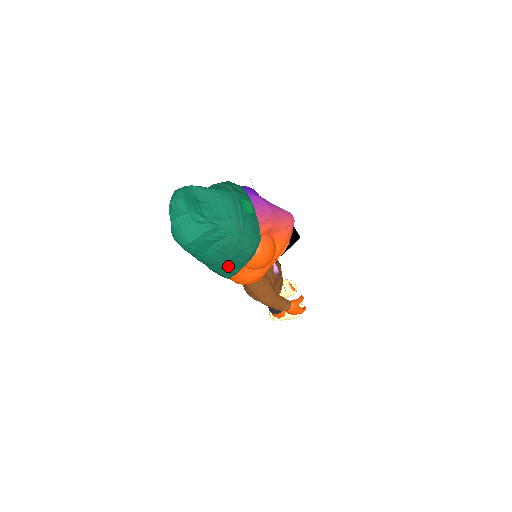
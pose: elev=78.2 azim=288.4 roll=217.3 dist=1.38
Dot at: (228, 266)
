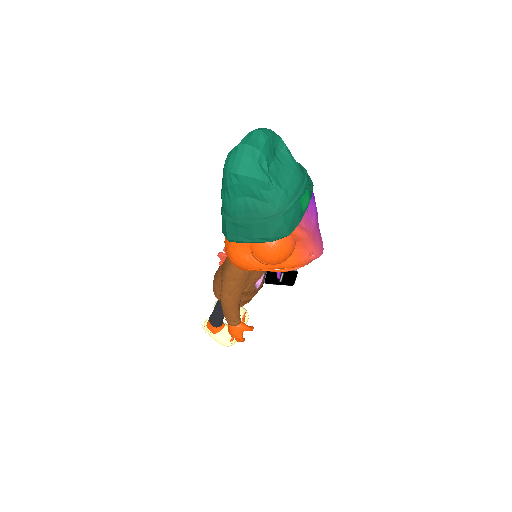
Dot at: (241, 228)
